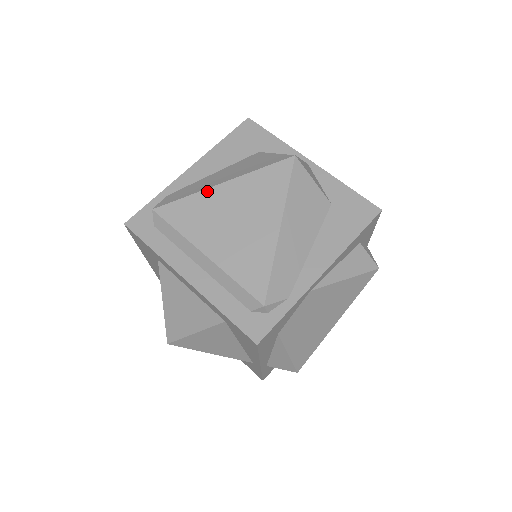
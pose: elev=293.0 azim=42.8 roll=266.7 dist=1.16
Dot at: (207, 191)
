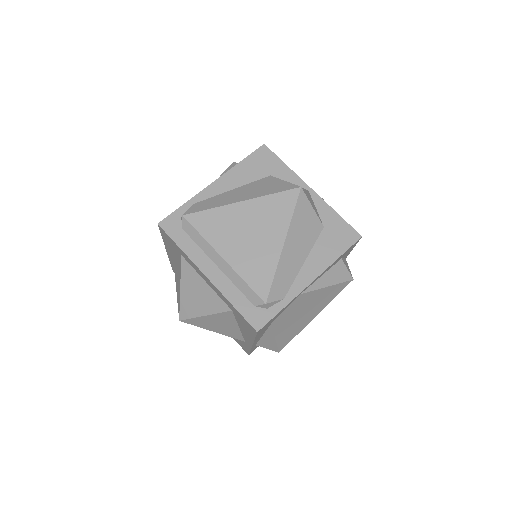
Dot at: (228, 206)
